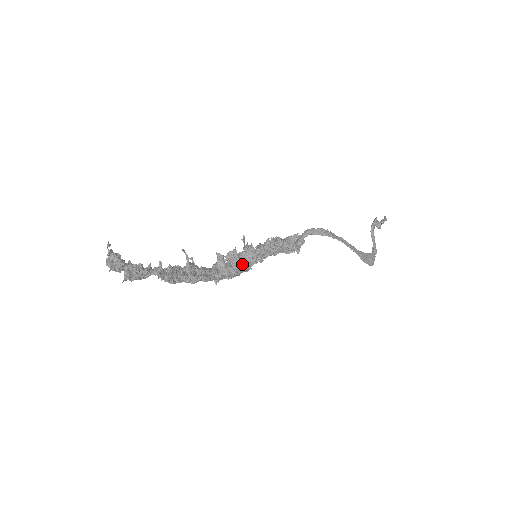
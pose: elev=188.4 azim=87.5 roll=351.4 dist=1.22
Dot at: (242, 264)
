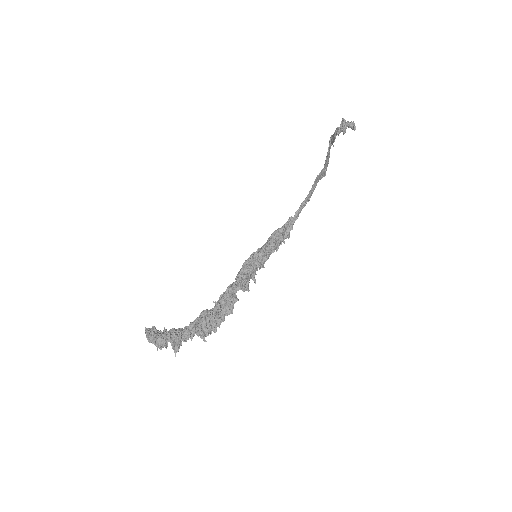
Dot at: occluded
